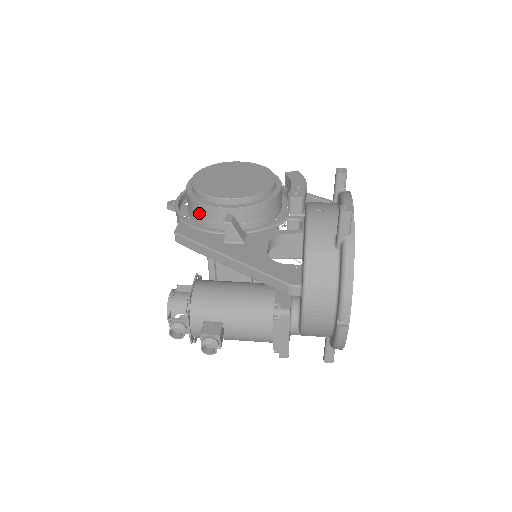
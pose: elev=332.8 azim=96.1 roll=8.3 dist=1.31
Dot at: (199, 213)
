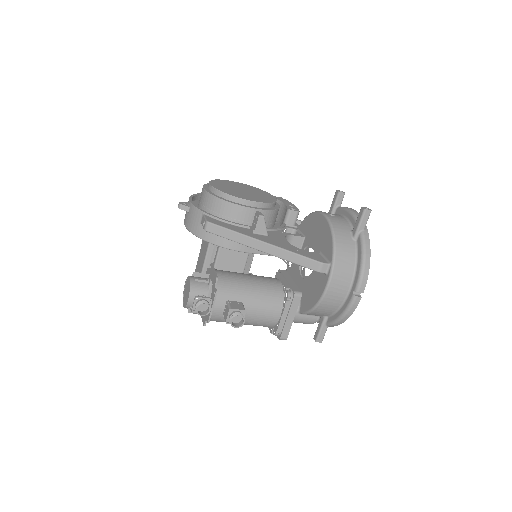
Dot at: (222, 211)
